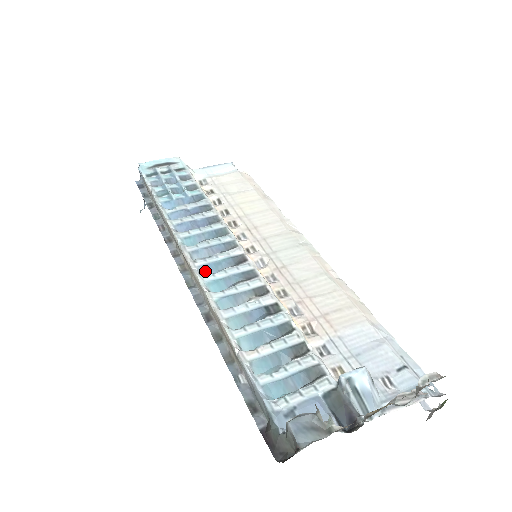
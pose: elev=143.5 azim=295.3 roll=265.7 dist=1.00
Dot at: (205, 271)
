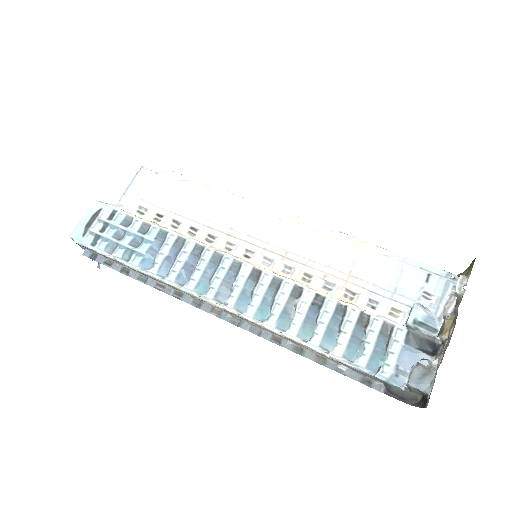
Dot at: (241, 306)
